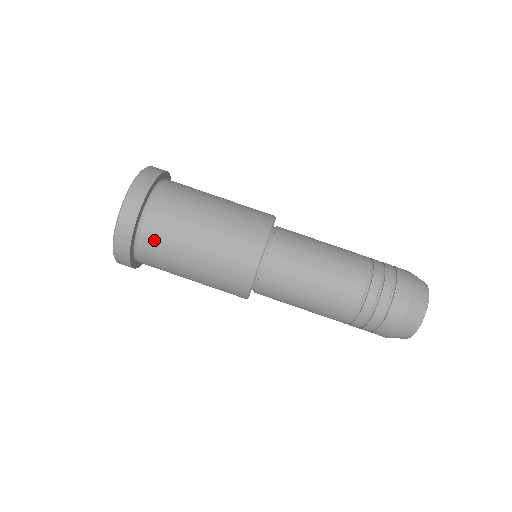
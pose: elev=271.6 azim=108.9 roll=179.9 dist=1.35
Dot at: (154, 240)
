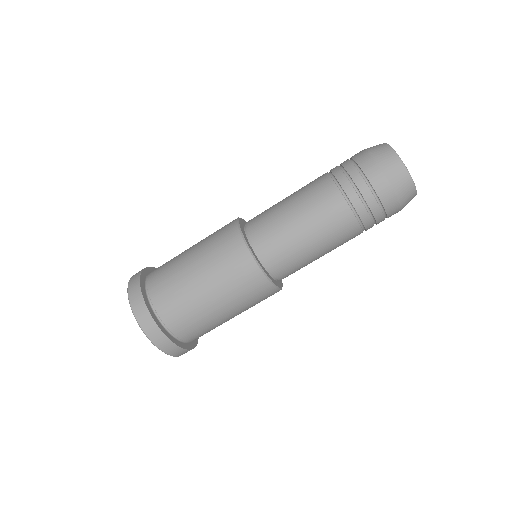
Dot at: (198, 335)
